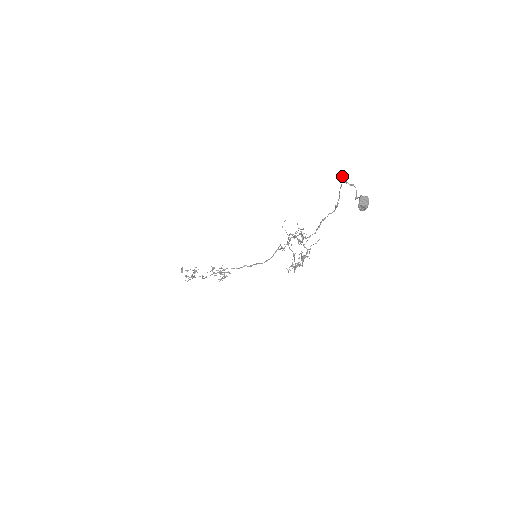
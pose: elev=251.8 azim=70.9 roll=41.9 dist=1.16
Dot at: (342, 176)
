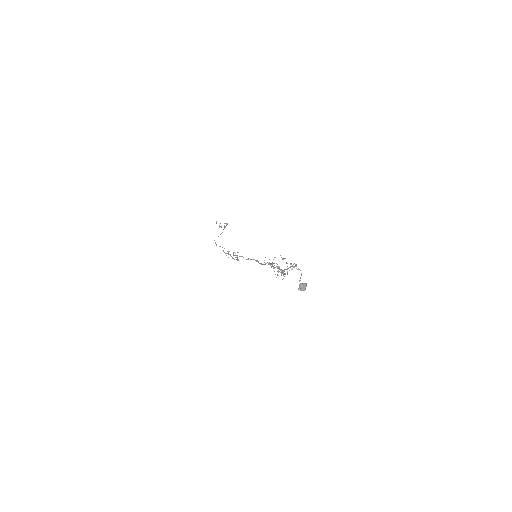
Dot at: (291, 264)
